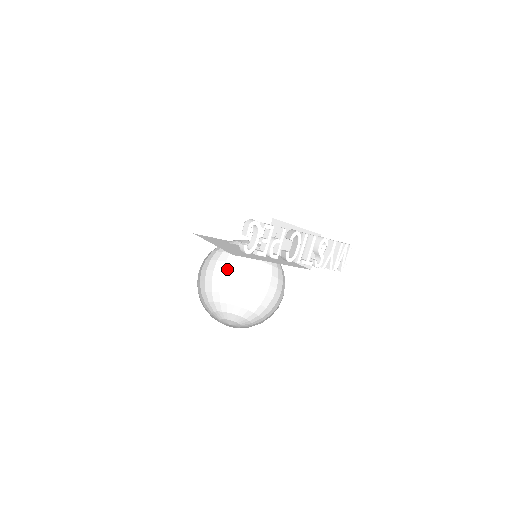
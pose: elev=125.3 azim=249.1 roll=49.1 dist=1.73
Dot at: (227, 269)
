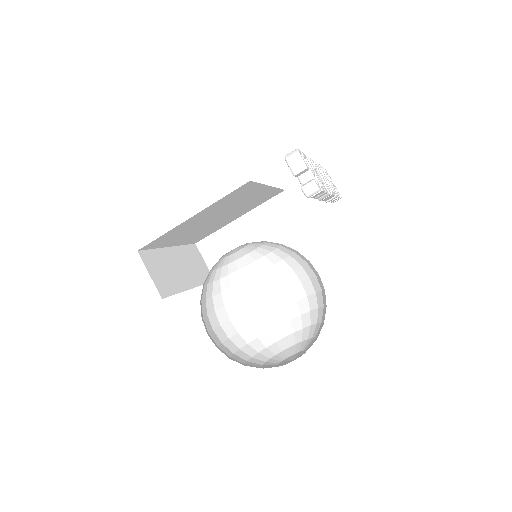
Dot at: (214, 324)
